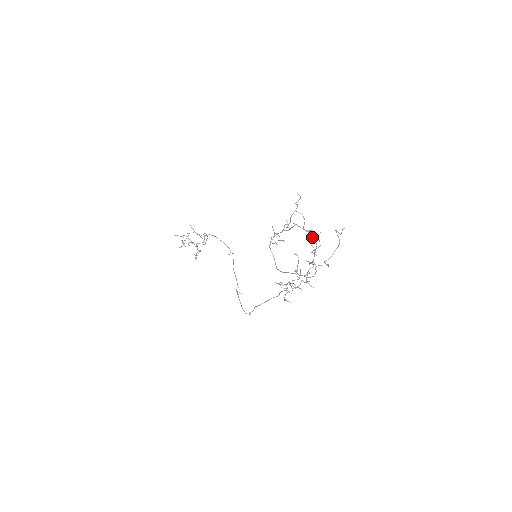
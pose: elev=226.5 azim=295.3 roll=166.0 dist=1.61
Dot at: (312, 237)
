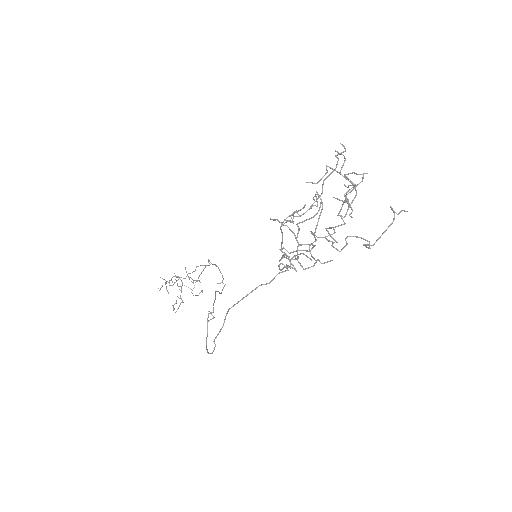
Dot at: occluded
